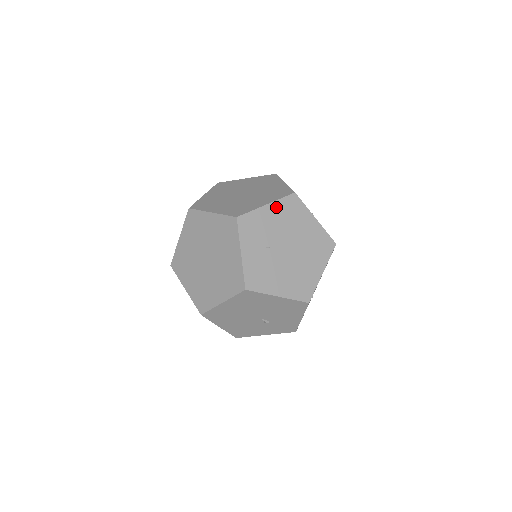
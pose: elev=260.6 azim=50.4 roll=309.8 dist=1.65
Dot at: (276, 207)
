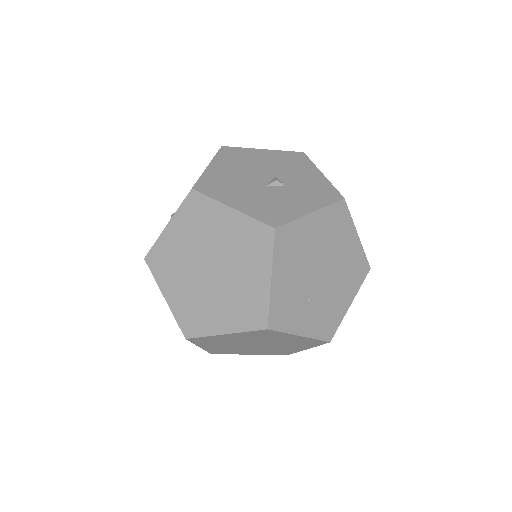
Dot at: (279, 267)
